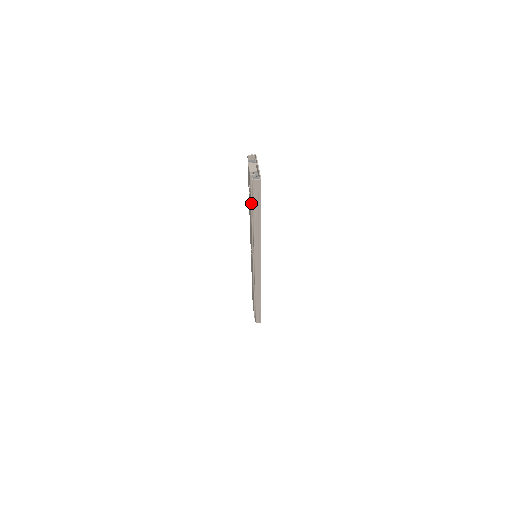
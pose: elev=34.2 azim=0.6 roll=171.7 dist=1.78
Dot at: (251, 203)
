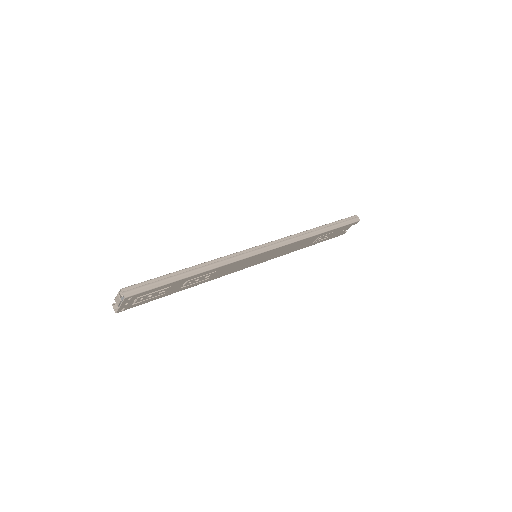
Dot at: occluded
